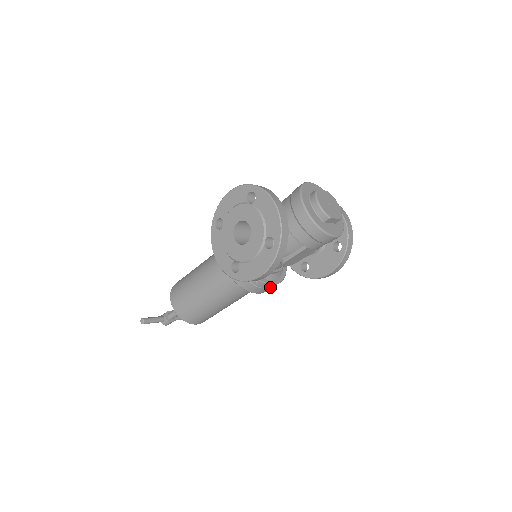
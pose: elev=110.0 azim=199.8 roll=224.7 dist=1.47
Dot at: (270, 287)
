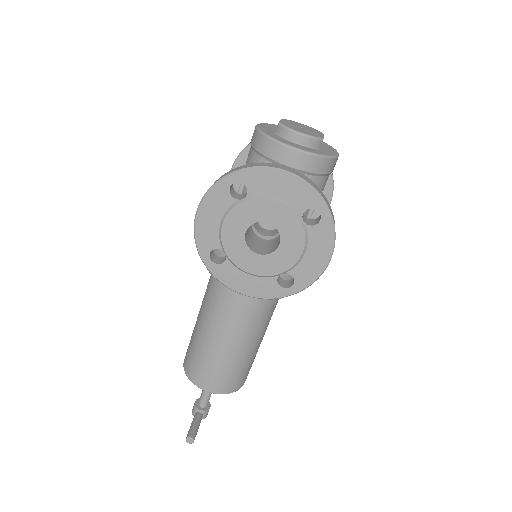
Dot at: occluded
